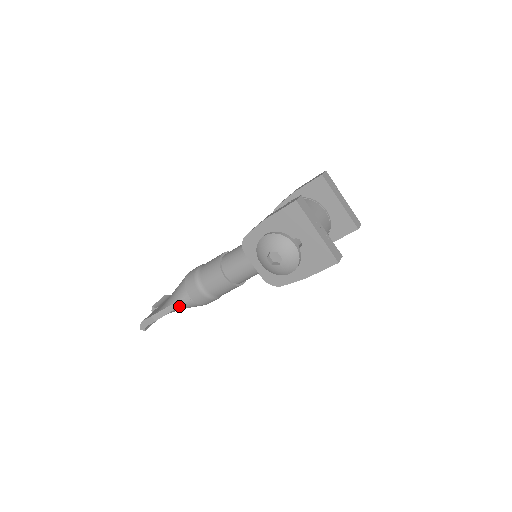
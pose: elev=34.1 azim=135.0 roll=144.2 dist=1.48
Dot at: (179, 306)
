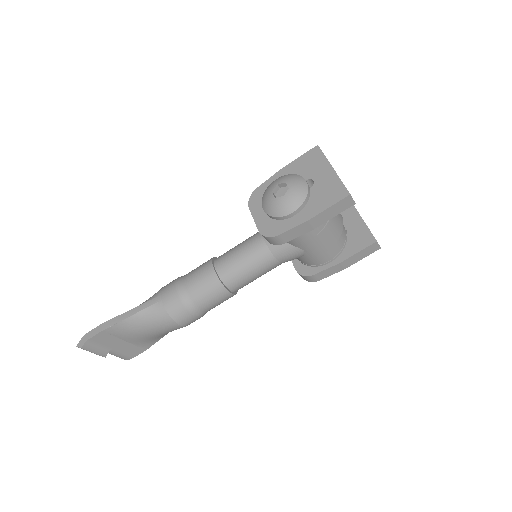
Dot at: (142, 310)
